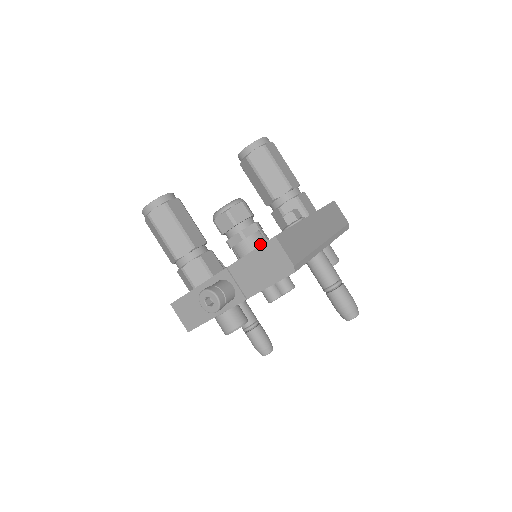
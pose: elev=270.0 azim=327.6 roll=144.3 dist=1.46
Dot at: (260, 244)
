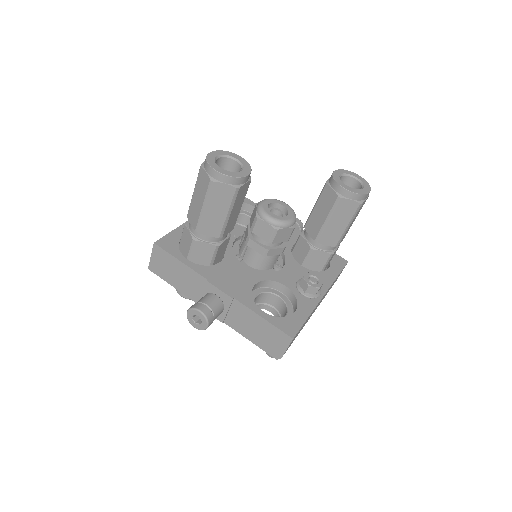
Dot at: (270, 265)
